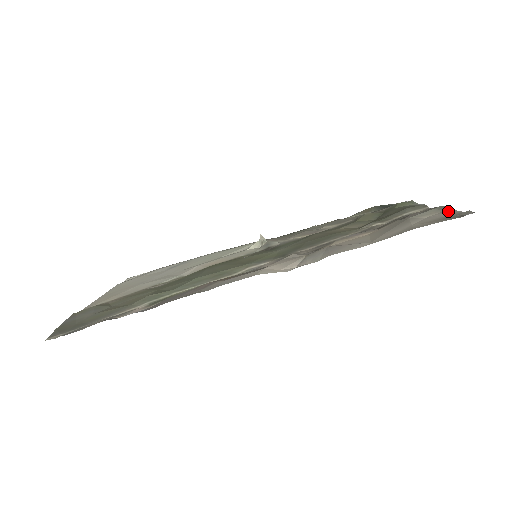
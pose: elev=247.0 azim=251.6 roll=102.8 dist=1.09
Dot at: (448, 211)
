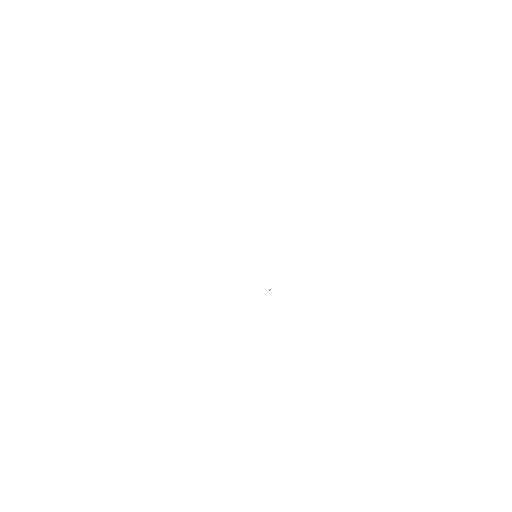
Dot at: occluded
